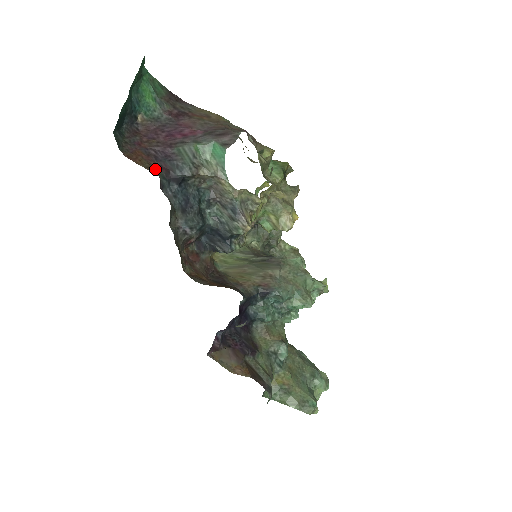
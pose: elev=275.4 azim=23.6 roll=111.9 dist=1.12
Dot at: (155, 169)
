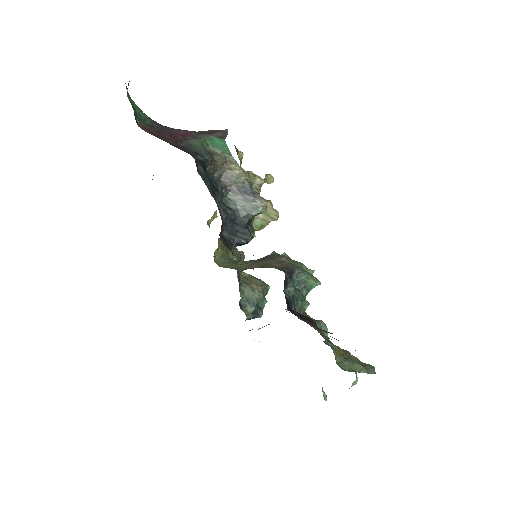
Dot at: occluded
